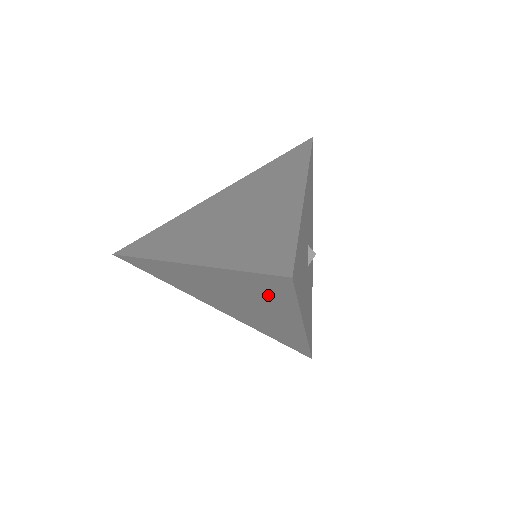
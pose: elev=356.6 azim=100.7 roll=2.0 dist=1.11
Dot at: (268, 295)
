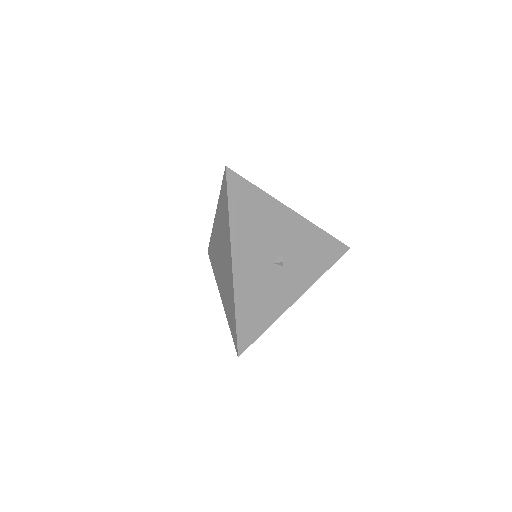
Dot at: (225, 214)
